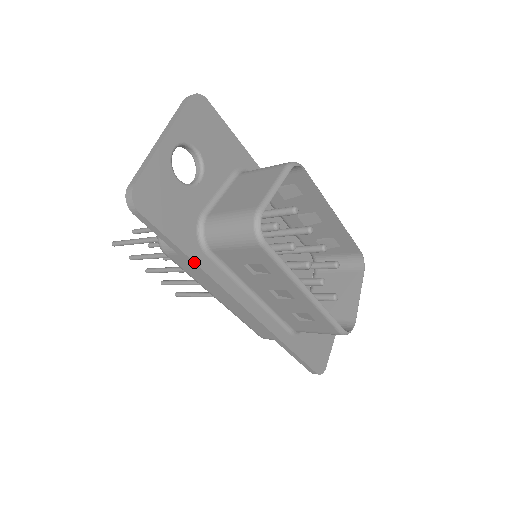
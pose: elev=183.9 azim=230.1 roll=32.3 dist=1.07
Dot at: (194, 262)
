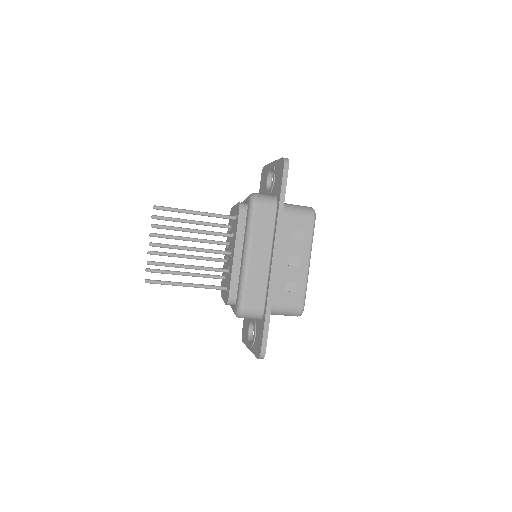
Dot at: (283, 209)
